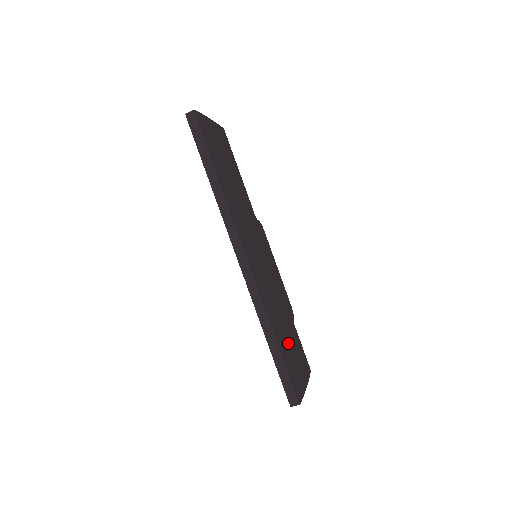
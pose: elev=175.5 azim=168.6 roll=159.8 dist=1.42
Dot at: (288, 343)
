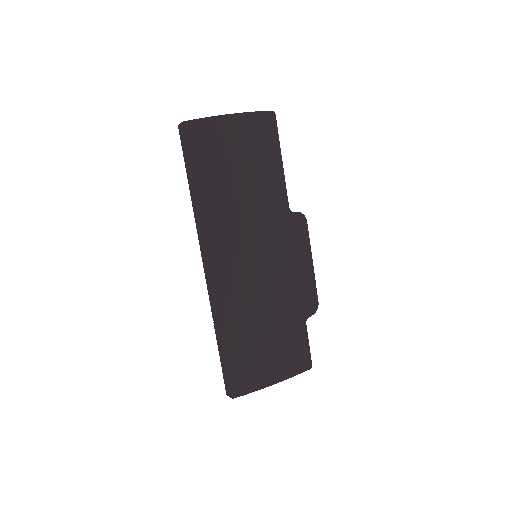
Dot at: (259, 343)
